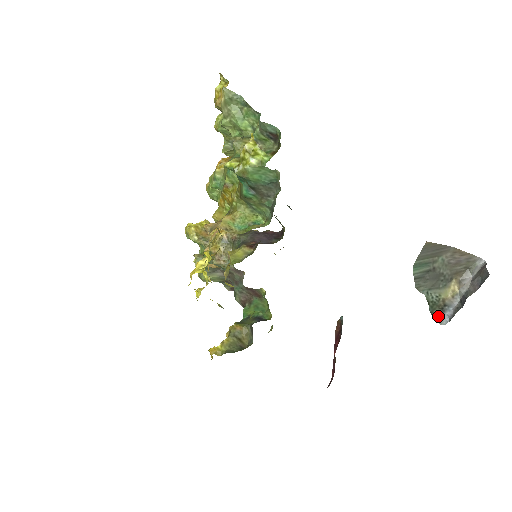
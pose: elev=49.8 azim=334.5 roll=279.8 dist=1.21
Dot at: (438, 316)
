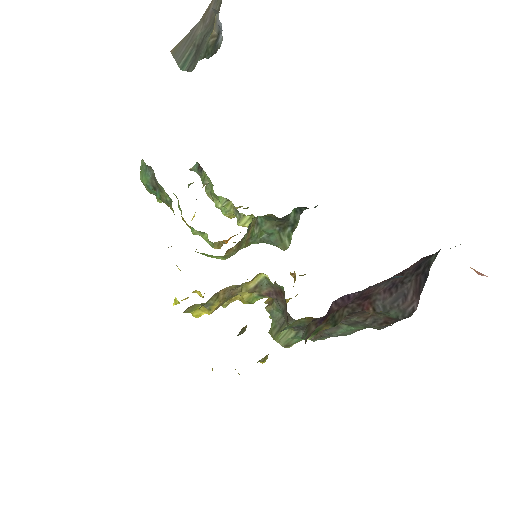
Dot at: (216, 47)
